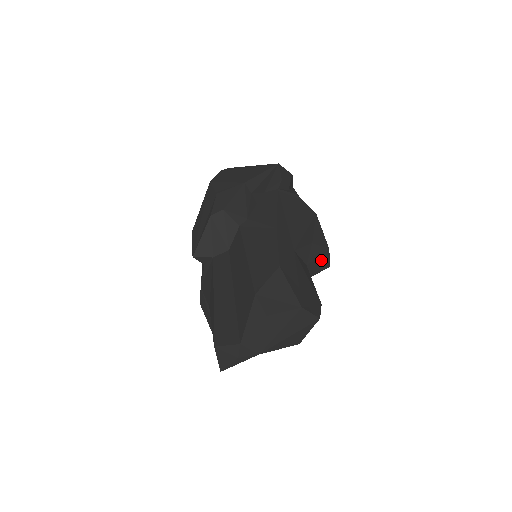
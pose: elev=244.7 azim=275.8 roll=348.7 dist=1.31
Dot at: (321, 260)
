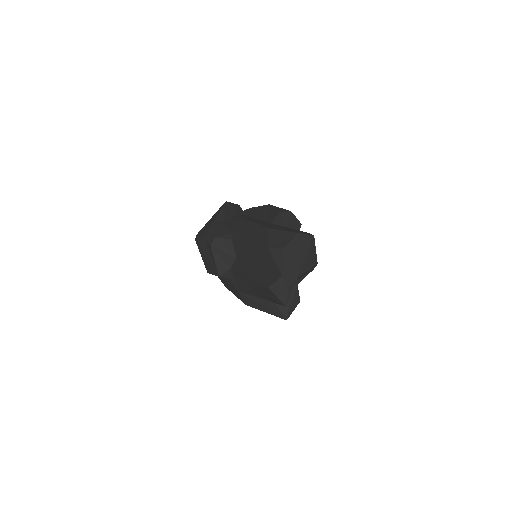
Dot at: (293, 222)
